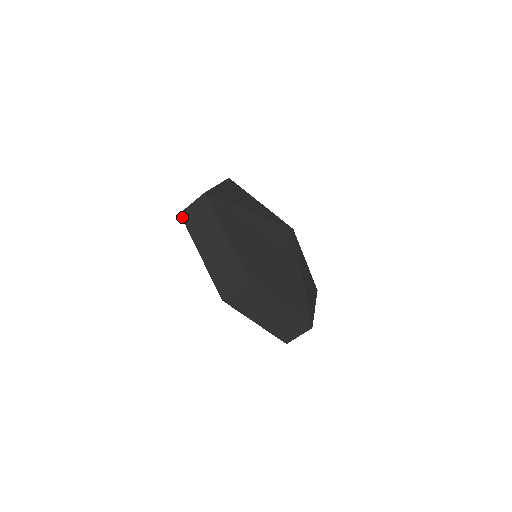
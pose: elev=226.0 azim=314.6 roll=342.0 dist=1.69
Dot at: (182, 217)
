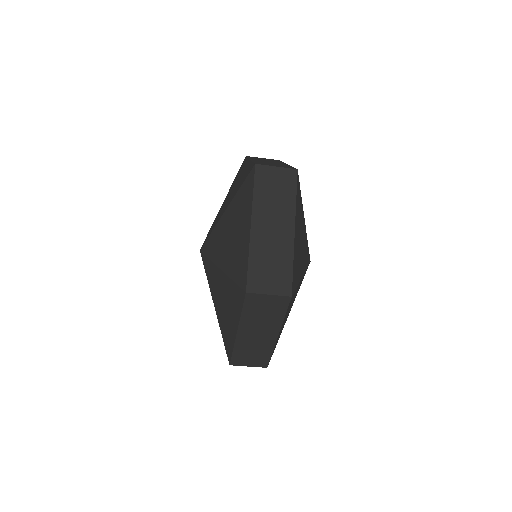
Dot at: (246, 298)
